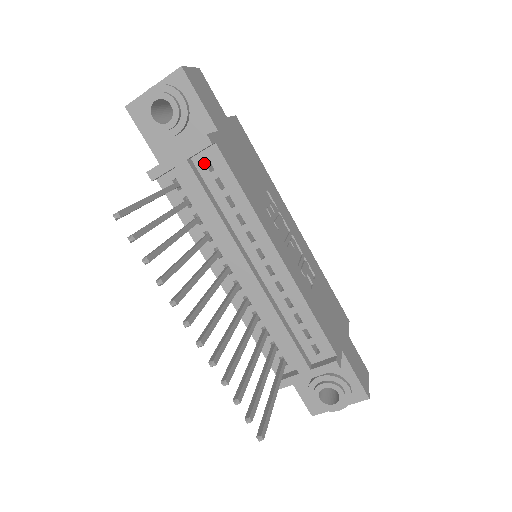
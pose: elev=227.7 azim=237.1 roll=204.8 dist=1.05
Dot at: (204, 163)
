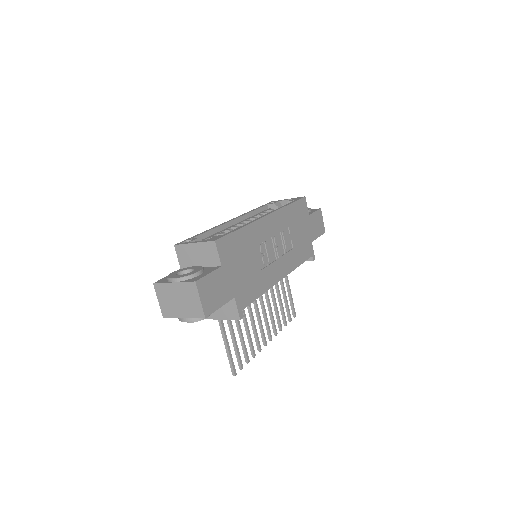
Dot at: occluded
